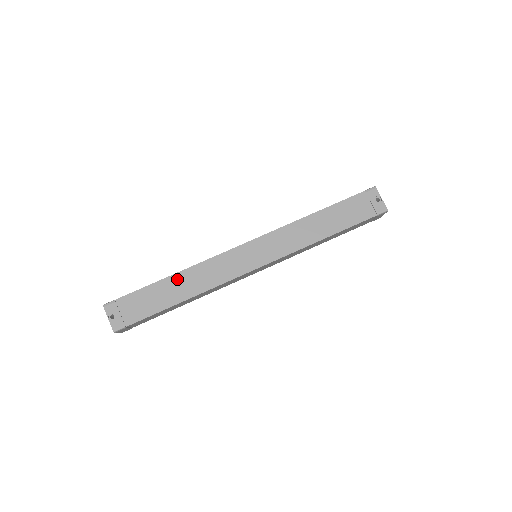
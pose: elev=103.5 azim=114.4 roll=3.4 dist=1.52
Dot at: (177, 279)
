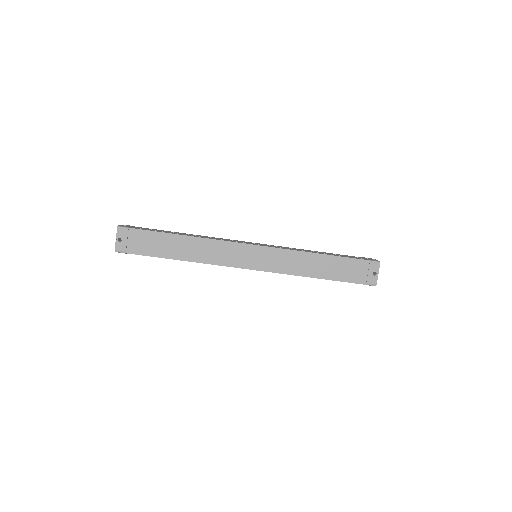
Dot at: (185, 241)
